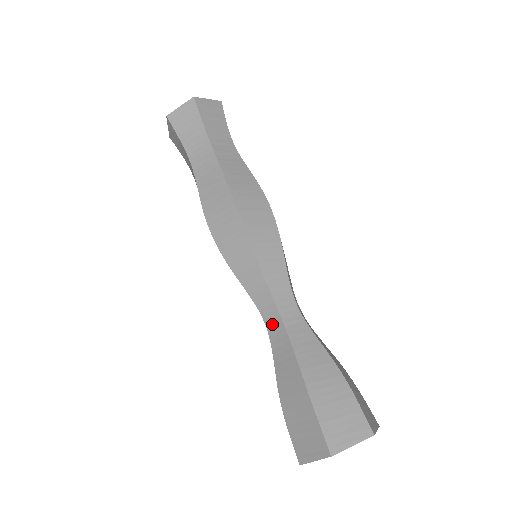
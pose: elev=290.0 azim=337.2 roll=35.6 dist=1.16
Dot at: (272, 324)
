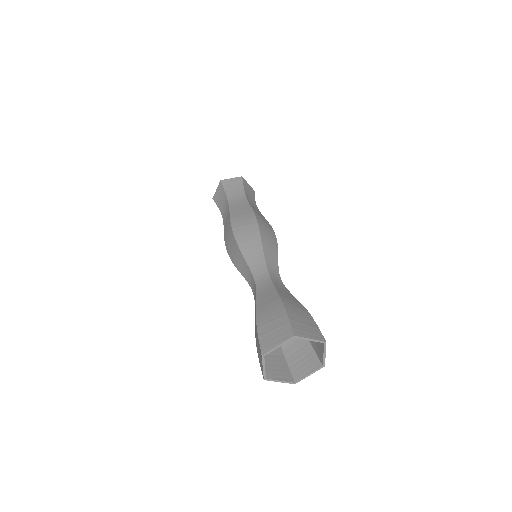
Dot at: (254, 291)
